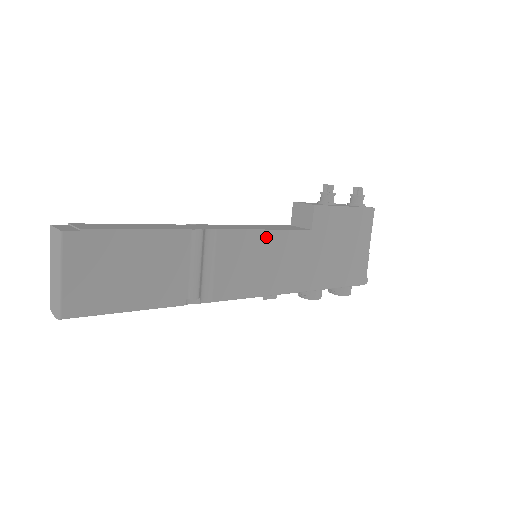
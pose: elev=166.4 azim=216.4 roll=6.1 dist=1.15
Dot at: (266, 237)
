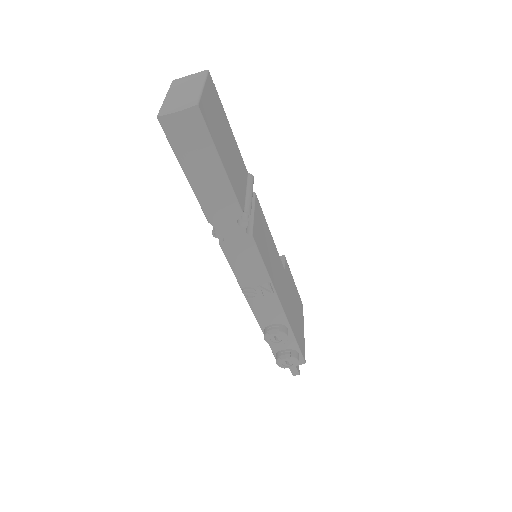
Dot at: (270, 238)
